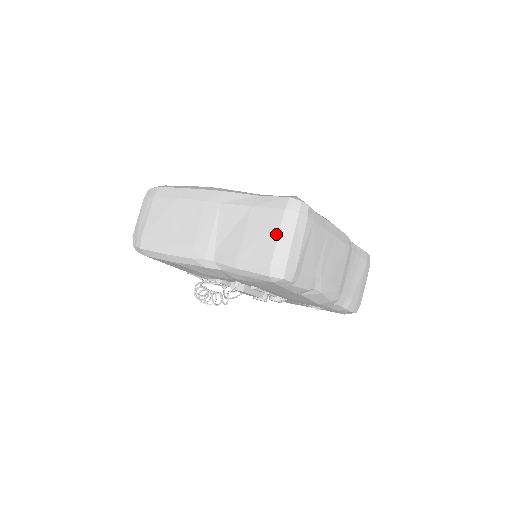
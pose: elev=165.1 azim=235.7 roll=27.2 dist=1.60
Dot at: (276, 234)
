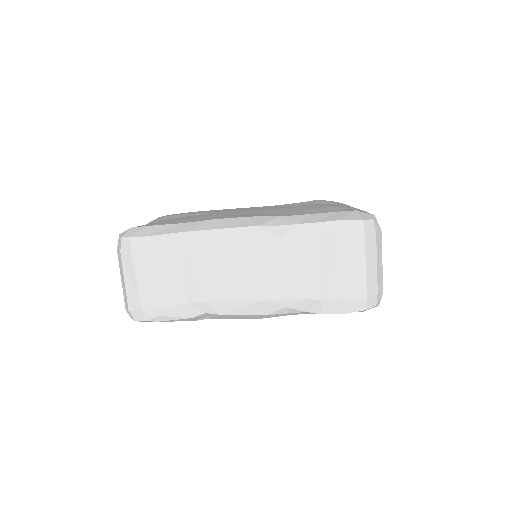
Dot at: (121, 276)
